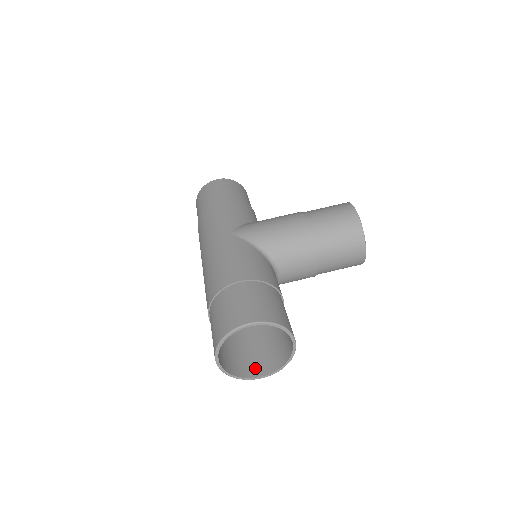
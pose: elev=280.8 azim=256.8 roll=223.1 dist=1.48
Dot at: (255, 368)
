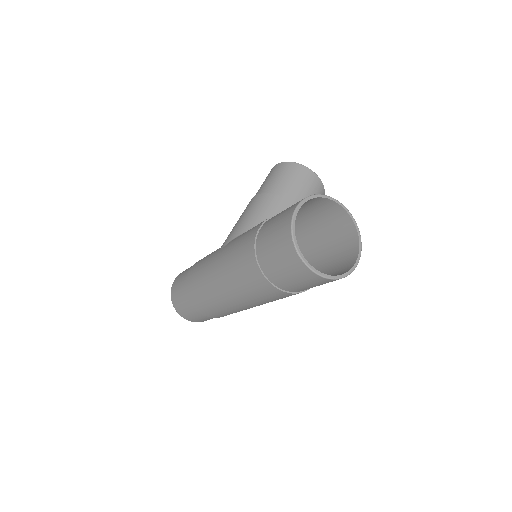
Dot at: (345, 267)
